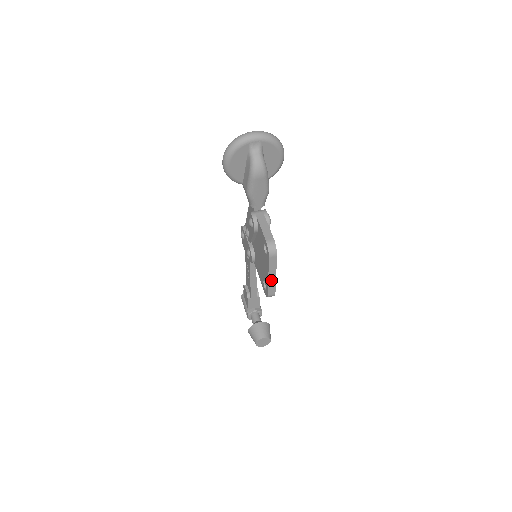
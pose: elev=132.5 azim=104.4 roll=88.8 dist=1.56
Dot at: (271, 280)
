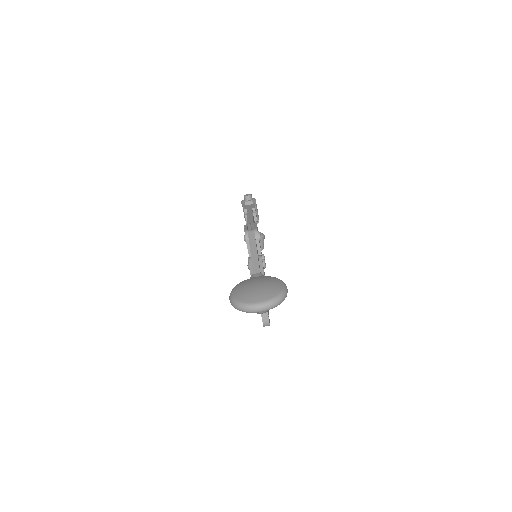
Dot at: occluded
